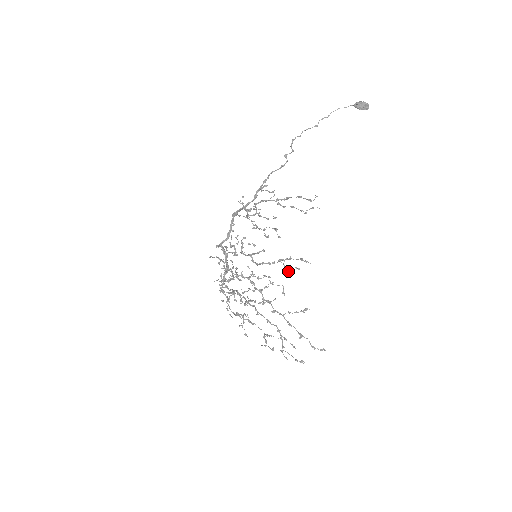
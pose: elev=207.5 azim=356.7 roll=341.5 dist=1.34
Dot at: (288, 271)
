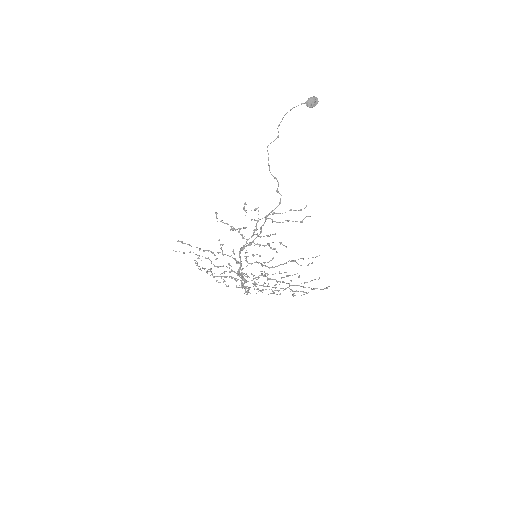
Dot at: occluded
